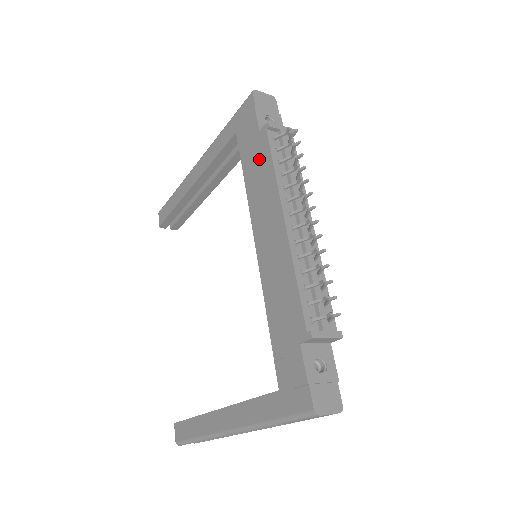
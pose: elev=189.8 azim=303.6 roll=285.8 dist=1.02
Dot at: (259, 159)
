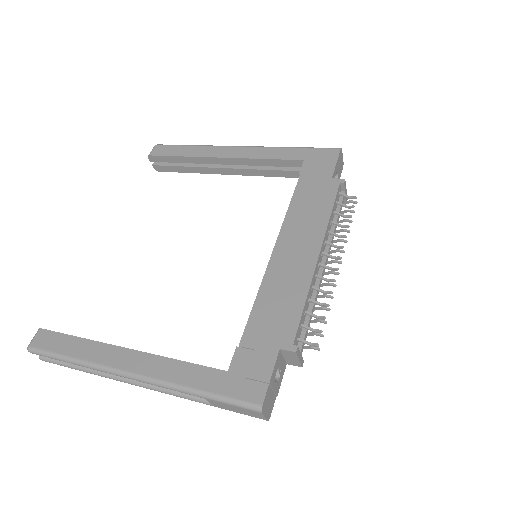
Dot at: (319, 196)
